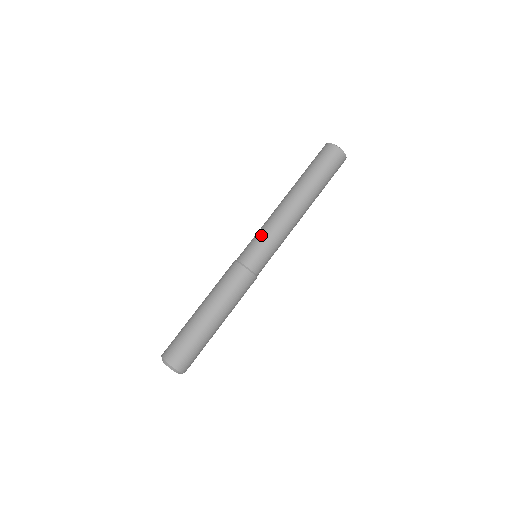
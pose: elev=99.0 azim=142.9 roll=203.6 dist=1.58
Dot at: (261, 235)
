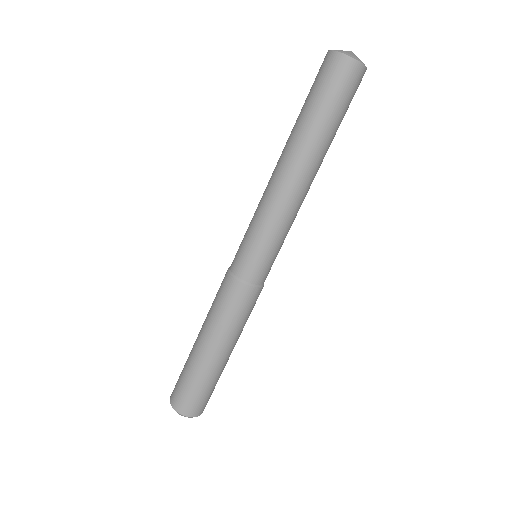
Dot at: (250, 228)
